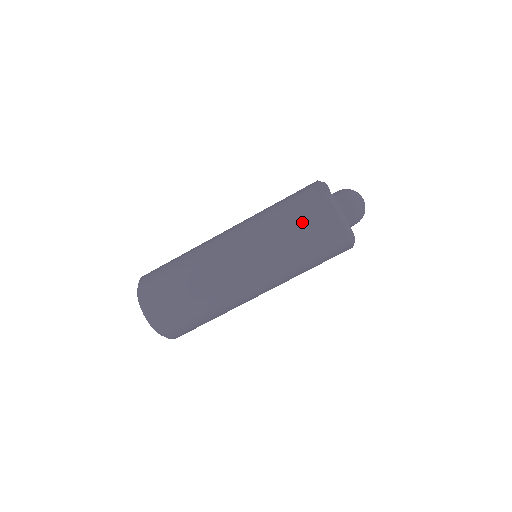
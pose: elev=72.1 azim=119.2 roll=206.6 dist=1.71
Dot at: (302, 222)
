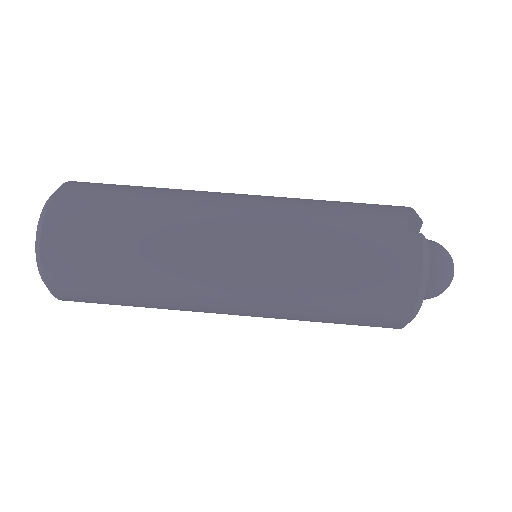
Dot at: (363, 254)
